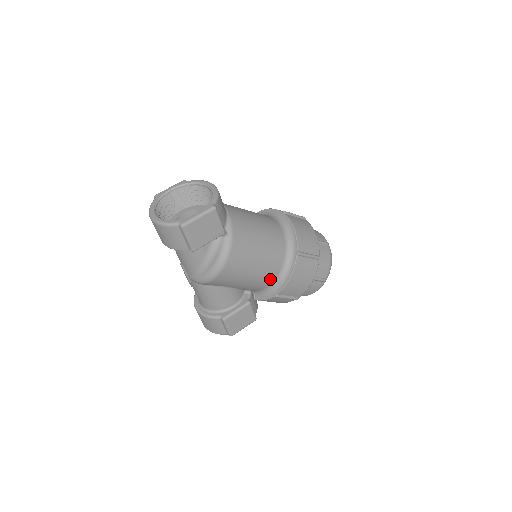
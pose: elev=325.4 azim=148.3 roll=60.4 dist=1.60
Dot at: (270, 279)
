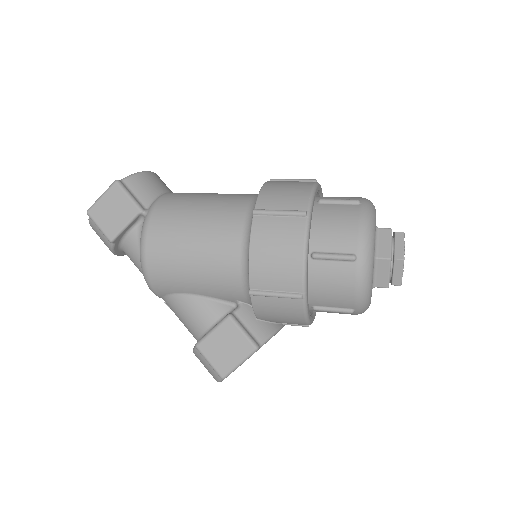
Dot at: (233, 266)
